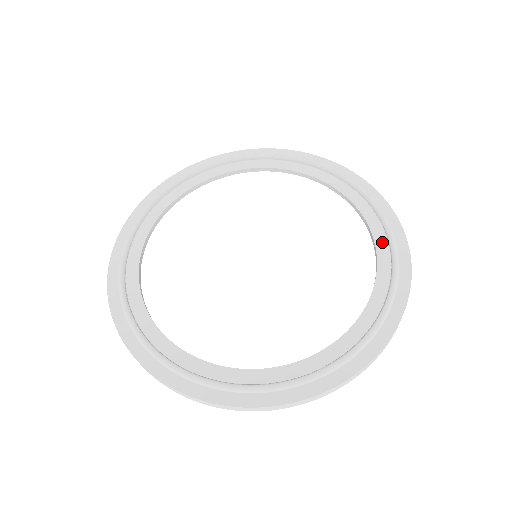
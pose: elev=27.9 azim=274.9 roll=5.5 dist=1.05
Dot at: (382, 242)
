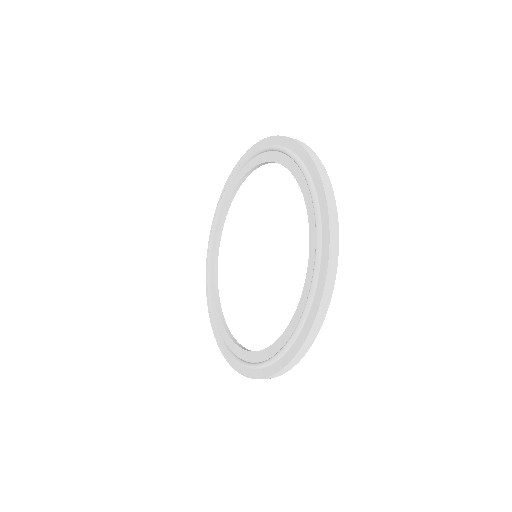
Dot at: (301, 178)
